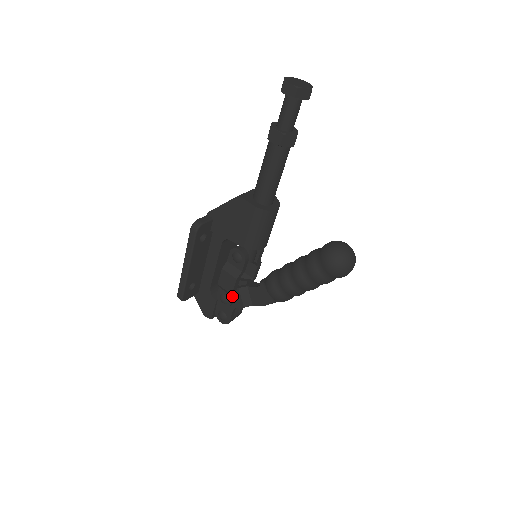
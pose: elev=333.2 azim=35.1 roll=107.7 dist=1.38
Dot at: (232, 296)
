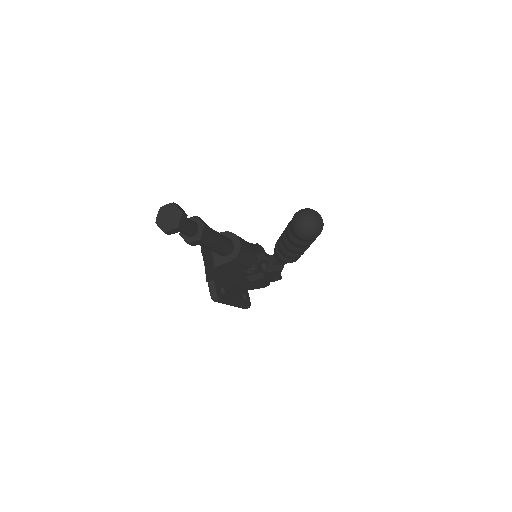
Dot at: (270, 278)
